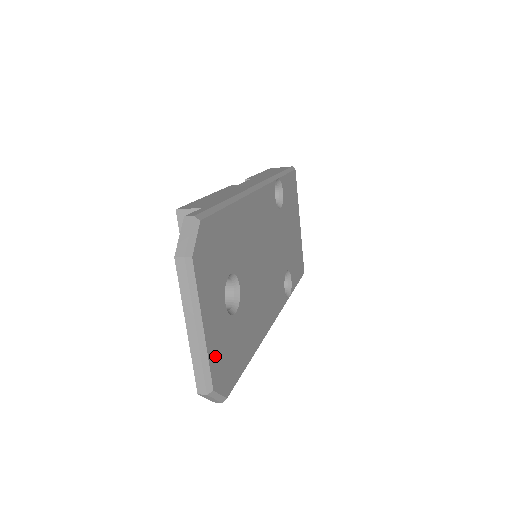
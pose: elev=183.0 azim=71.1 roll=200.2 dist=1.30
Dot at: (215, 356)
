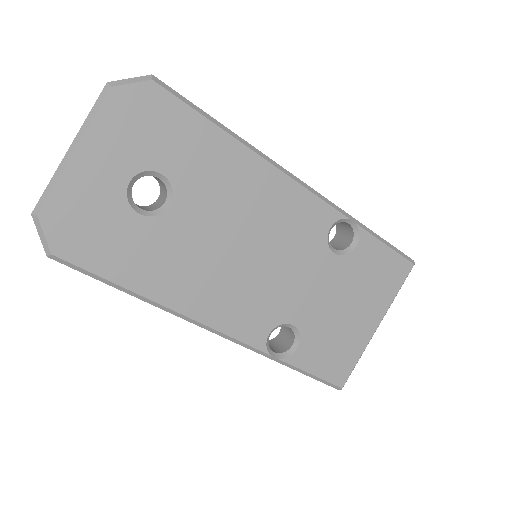
Dot at: (69, 196)
